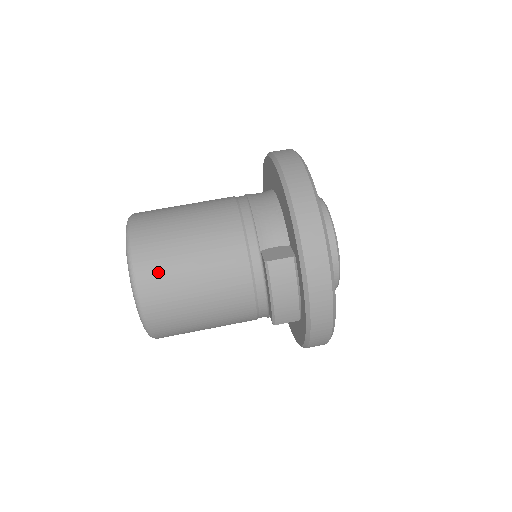
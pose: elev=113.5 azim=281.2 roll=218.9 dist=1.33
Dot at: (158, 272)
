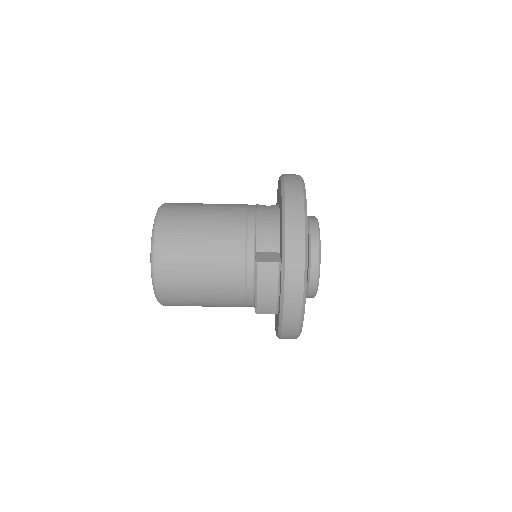
Dot at: (173, 253)
